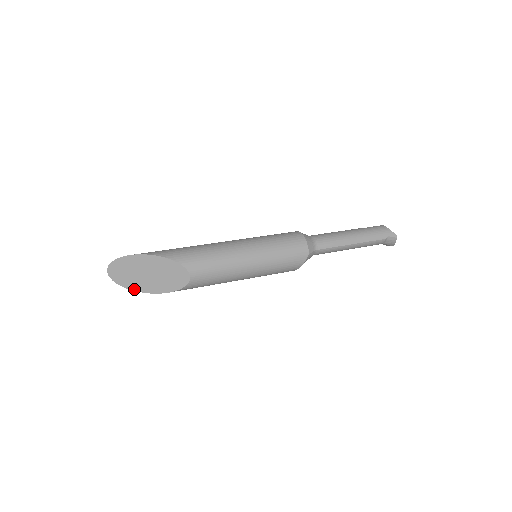
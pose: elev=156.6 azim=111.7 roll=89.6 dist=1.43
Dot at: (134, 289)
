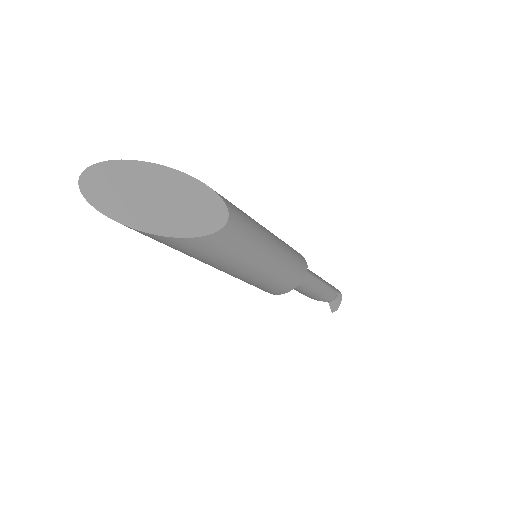
Dot at: (128, 223)
